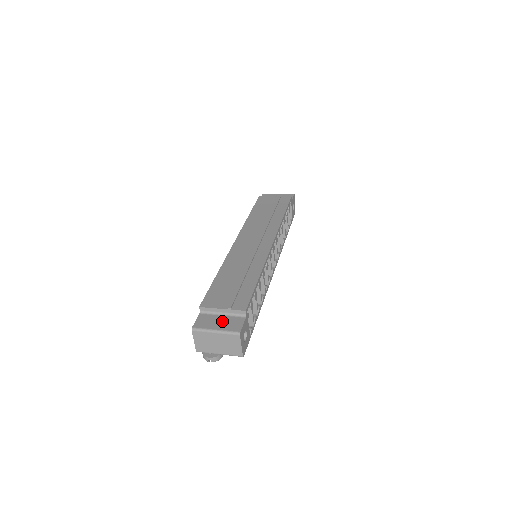
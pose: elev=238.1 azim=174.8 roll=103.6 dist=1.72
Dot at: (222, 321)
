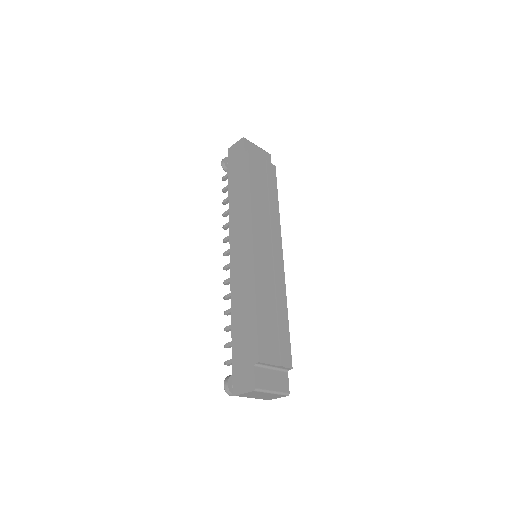
Dot at: (274, 378)
